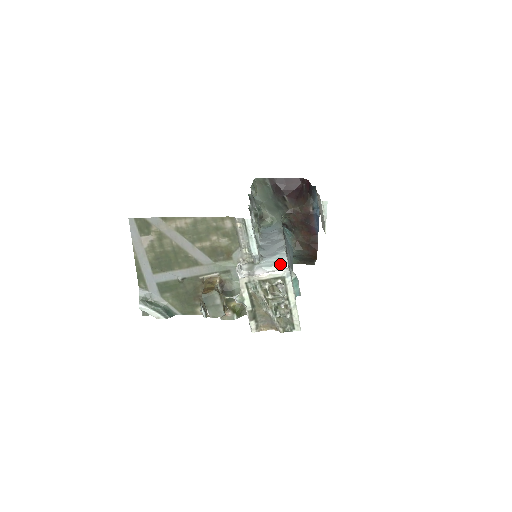
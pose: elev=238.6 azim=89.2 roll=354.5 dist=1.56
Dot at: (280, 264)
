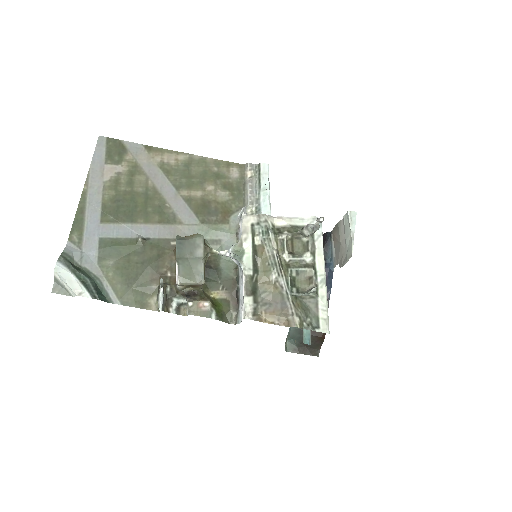
Dot at: occluded
